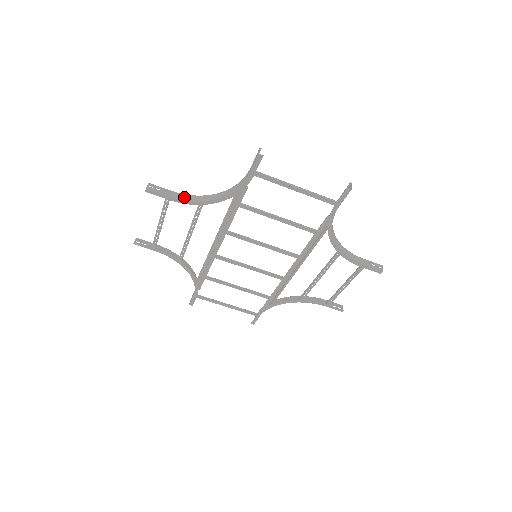
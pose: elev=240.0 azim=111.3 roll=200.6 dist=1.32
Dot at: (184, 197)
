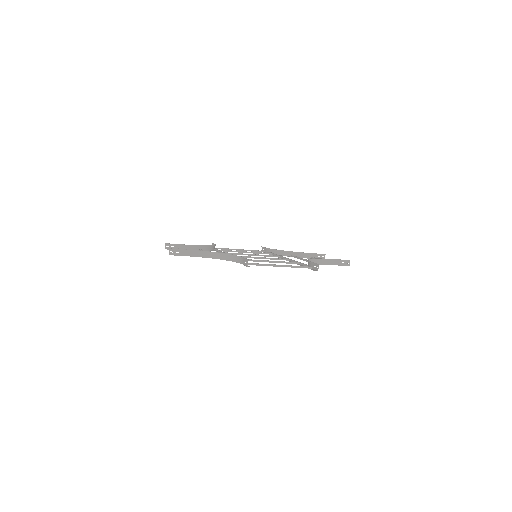
Dot at: (197, 254)
